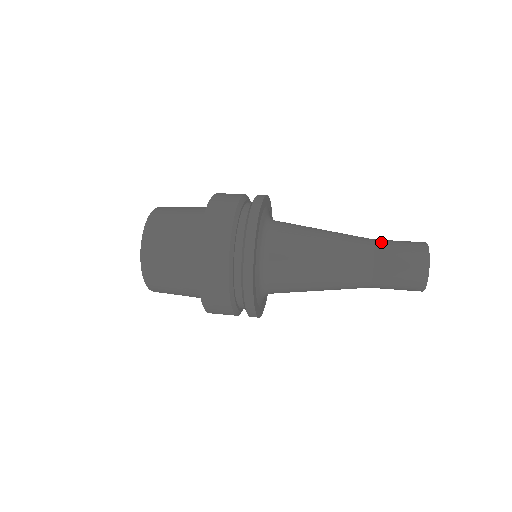
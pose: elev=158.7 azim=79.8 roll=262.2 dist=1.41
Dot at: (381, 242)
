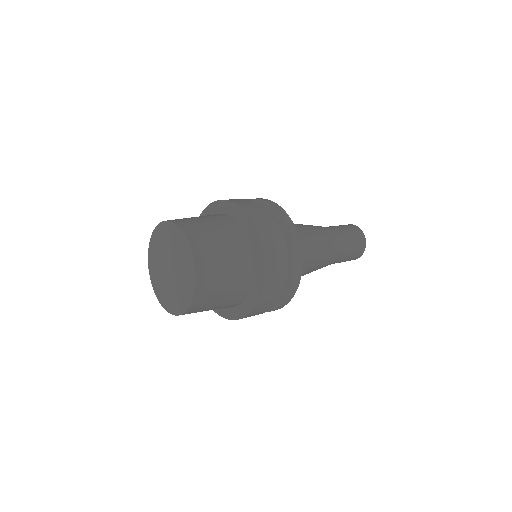
Dot at: (339, 231)
